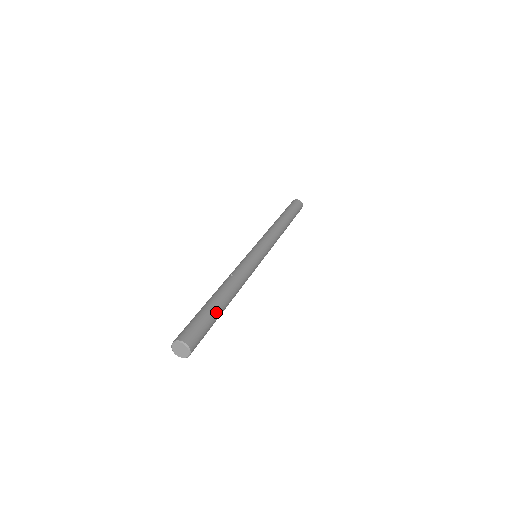
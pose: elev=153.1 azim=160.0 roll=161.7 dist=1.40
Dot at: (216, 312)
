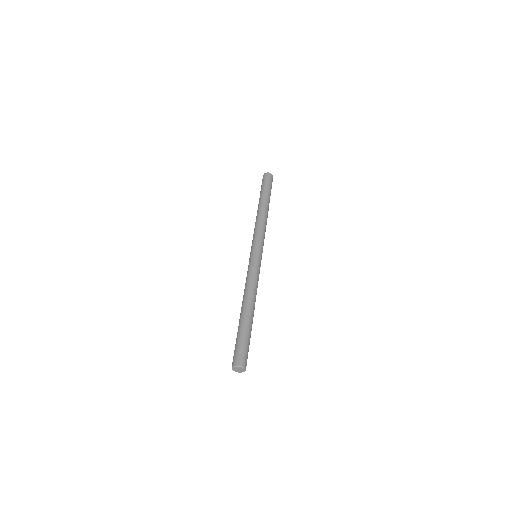
Dot at: occluded
